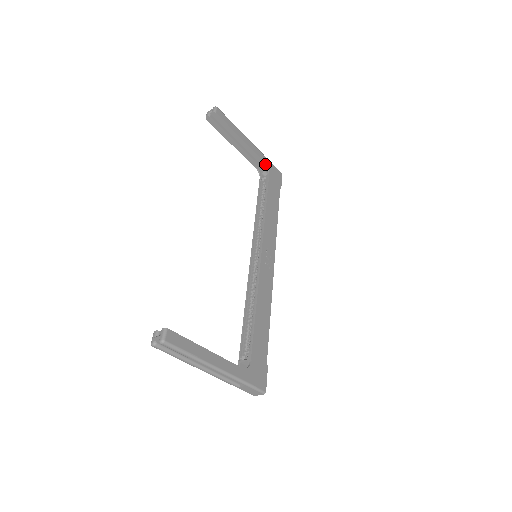
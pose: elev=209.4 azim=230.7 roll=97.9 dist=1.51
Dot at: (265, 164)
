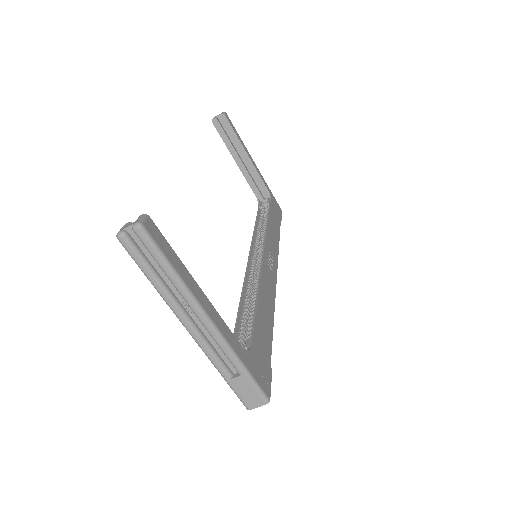
Dot at: (267, 190)
